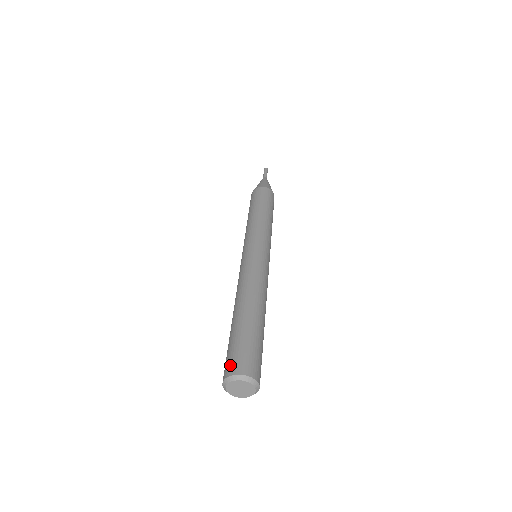
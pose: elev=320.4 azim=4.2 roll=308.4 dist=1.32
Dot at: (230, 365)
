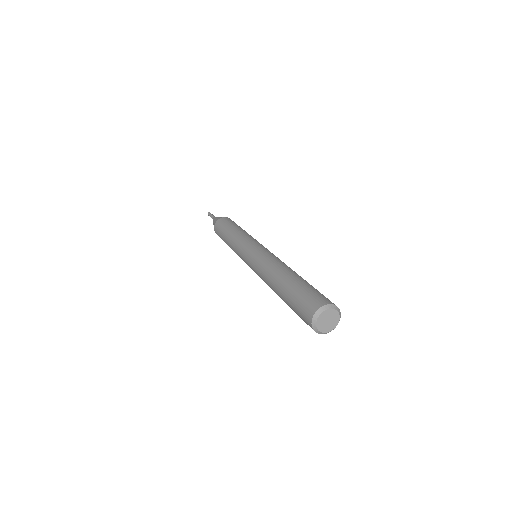
Dot at: (307, 310)
